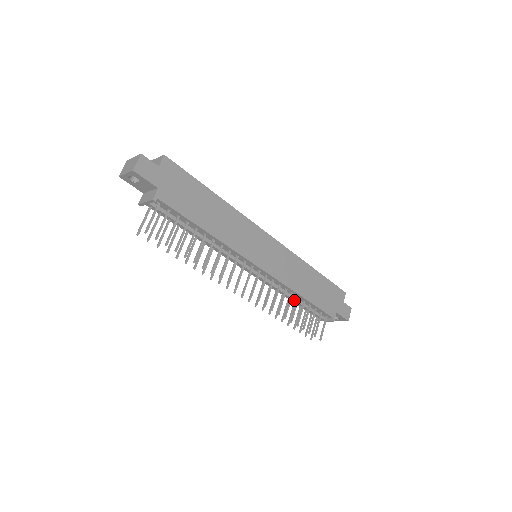
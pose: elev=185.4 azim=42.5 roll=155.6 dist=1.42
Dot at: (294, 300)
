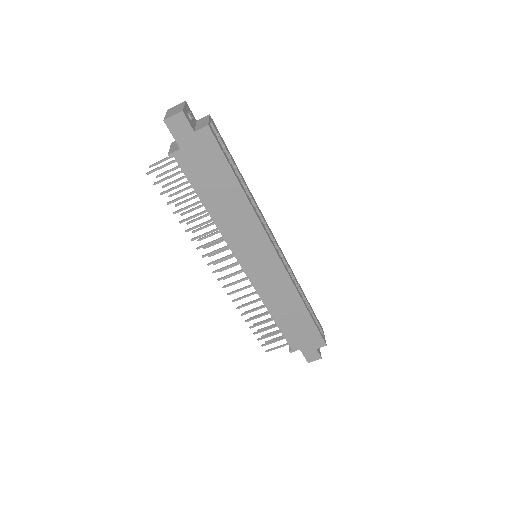
Dot at: occluded
